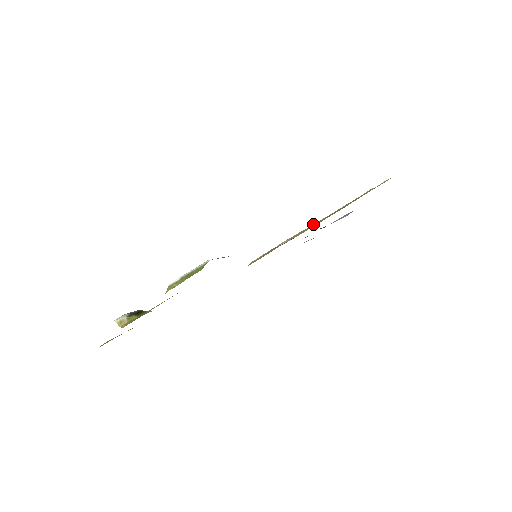
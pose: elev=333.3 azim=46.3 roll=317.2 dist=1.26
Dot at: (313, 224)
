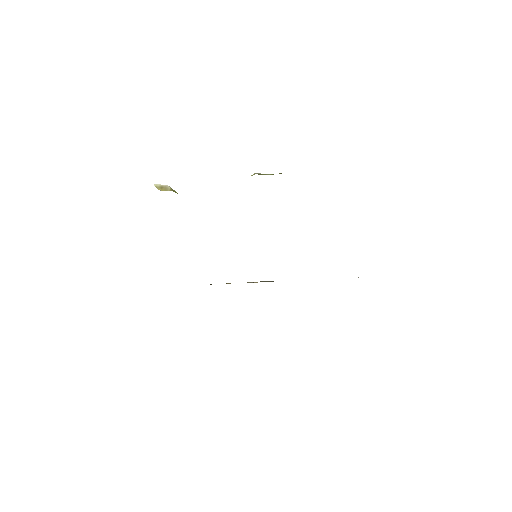
Dot at: occluded
